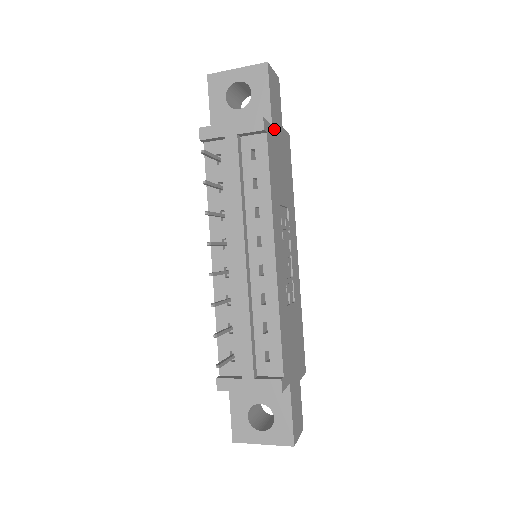
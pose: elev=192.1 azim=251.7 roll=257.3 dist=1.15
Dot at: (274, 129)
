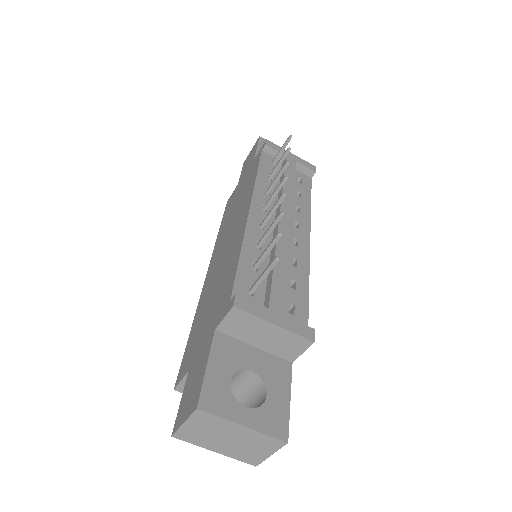
Dot at: occluded
